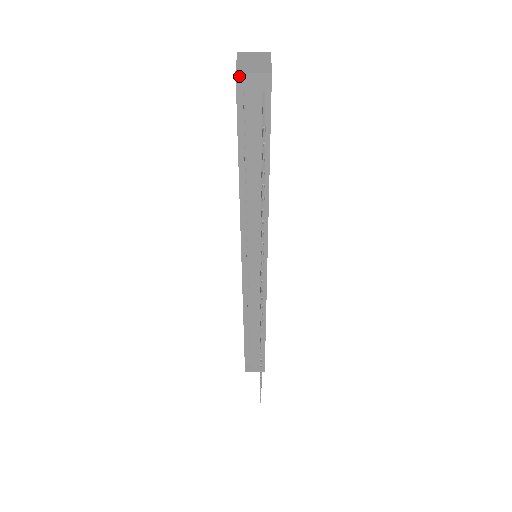
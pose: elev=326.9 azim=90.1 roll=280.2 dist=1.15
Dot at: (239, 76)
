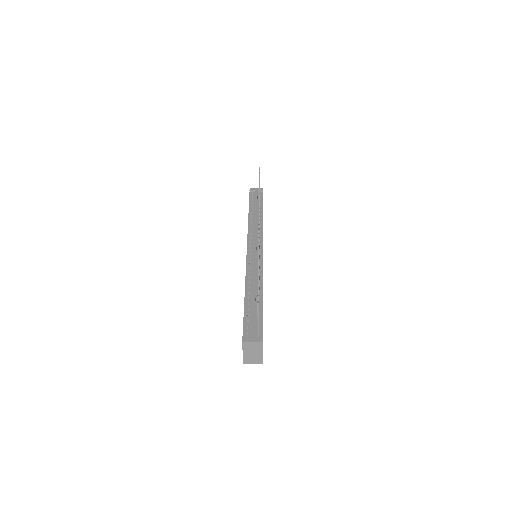
Dot at: (251, 189)
